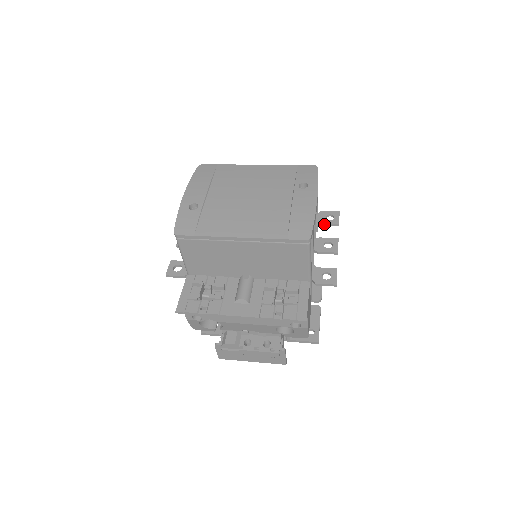
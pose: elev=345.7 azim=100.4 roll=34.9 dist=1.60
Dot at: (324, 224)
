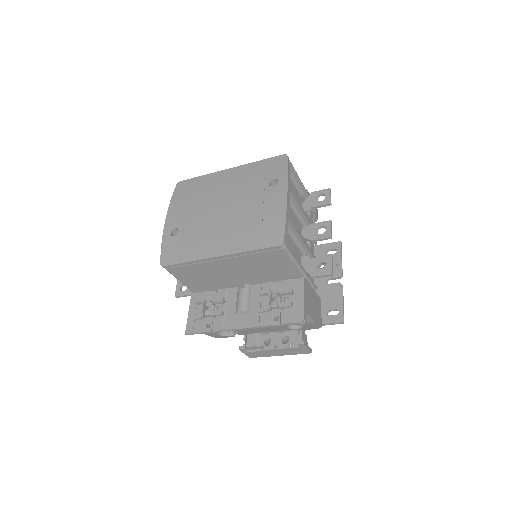
Dot at: (316, 207)
